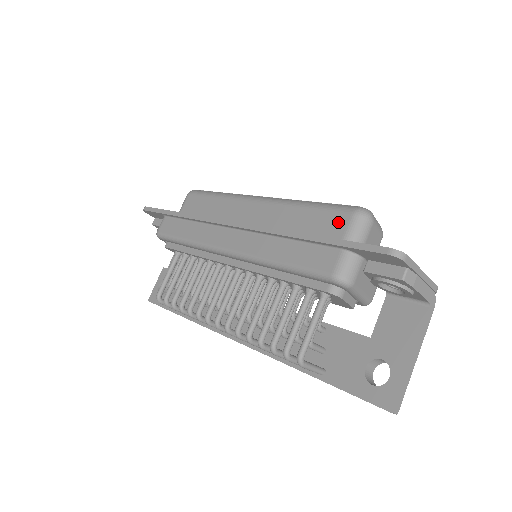
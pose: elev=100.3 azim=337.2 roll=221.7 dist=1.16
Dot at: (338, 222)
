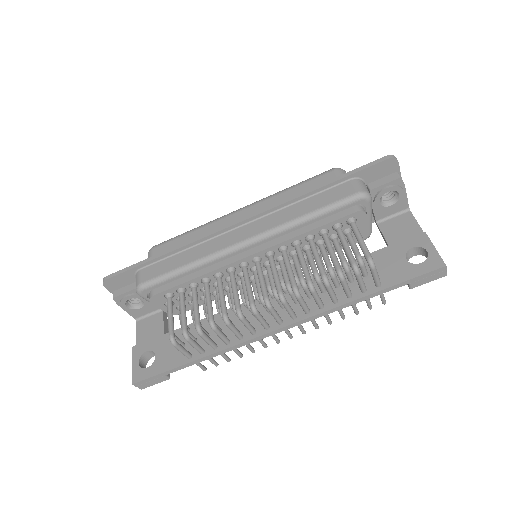
Dot at: (327, 179)
